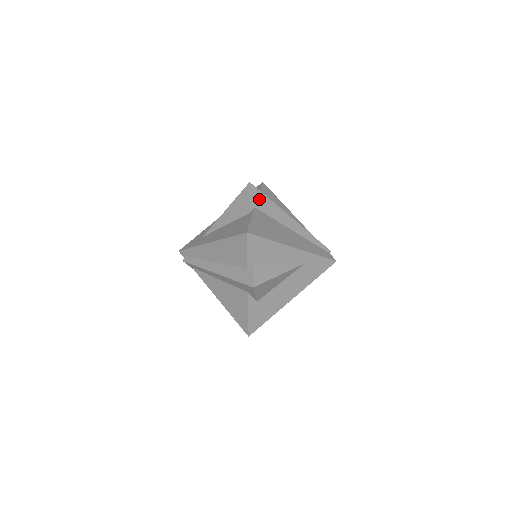
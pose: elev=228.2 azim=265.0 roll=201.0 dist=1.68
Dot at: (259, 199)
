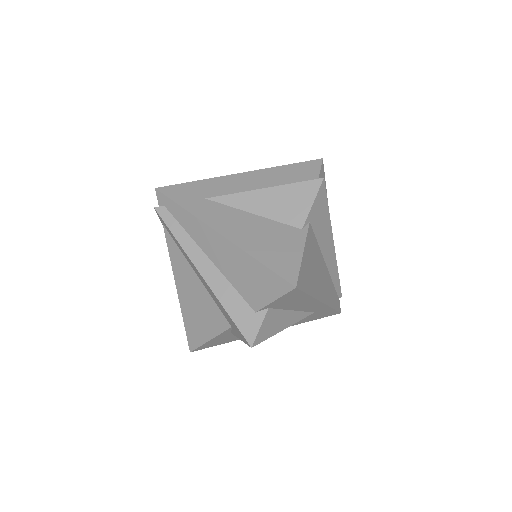
Dot at: (320, 209)
